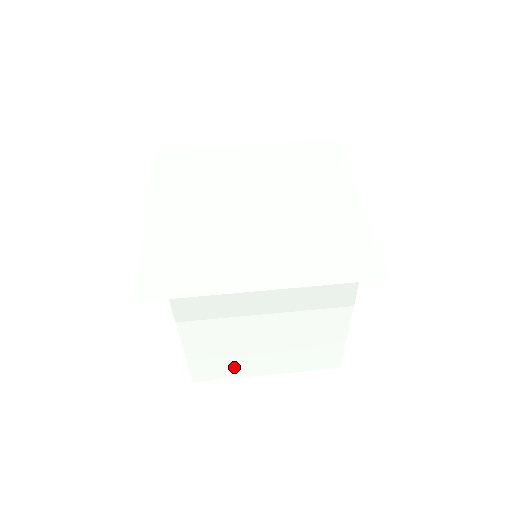
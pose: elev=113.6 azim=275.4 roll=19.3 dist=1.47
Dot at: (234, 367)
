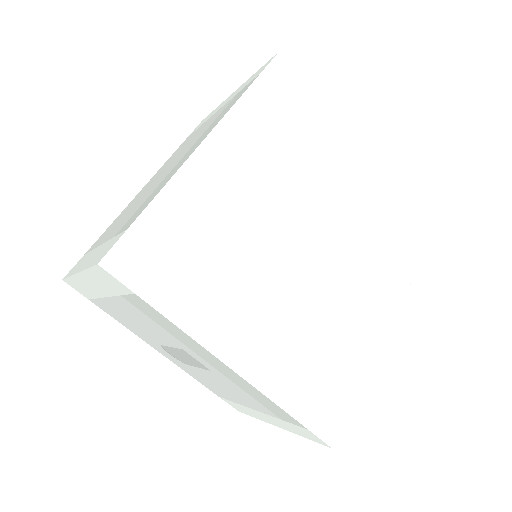
Dot at: occluded
